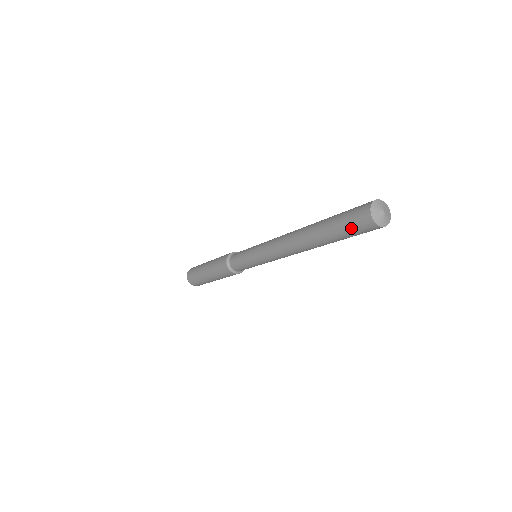
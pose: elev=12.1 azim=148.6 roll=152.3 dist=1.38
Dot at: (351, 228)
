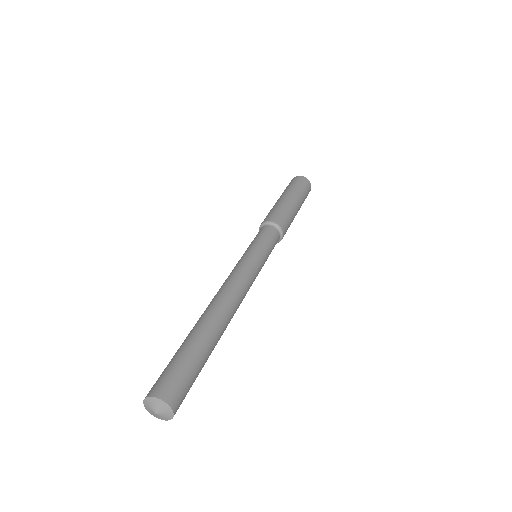
Dot at: occluded
